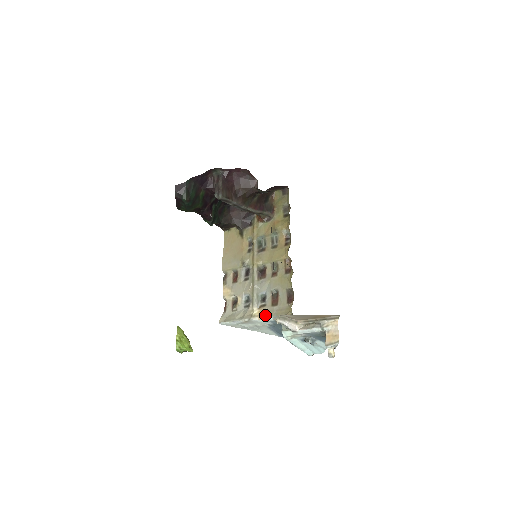
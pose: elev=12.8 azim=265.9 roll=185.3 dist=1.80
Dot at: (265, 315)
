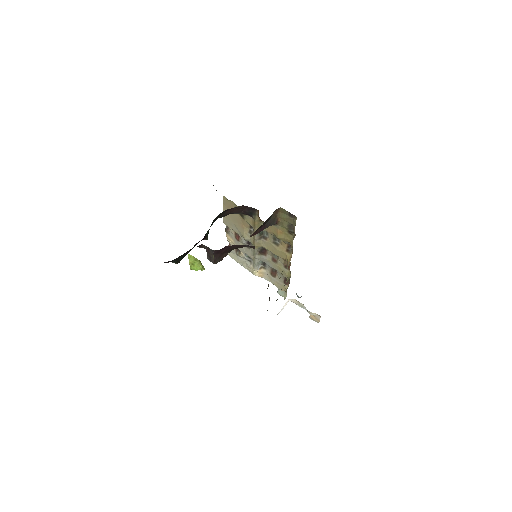
Dot at: (264, 277)
